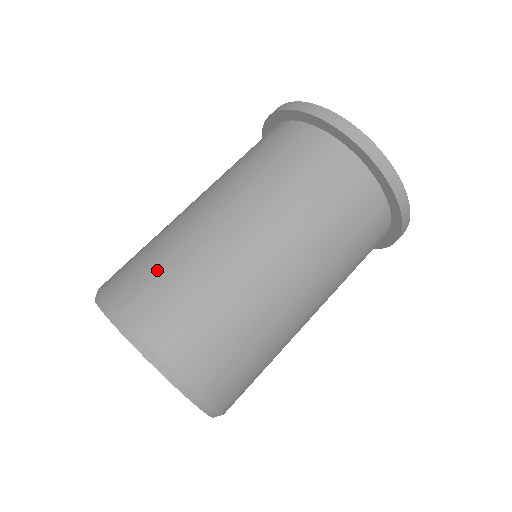
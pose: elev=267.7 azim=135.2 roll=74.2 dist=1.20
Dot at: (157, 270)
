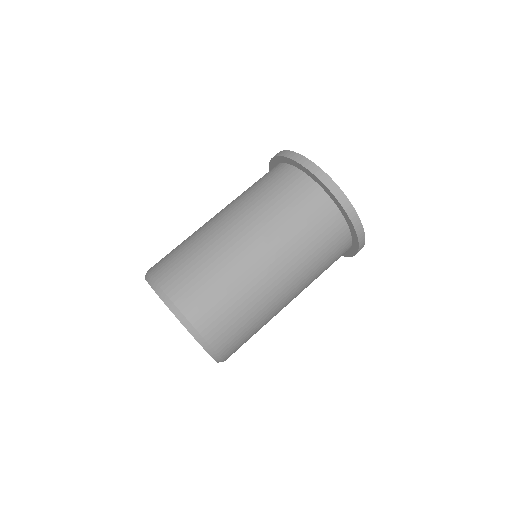
Dot at: (192, 268)
